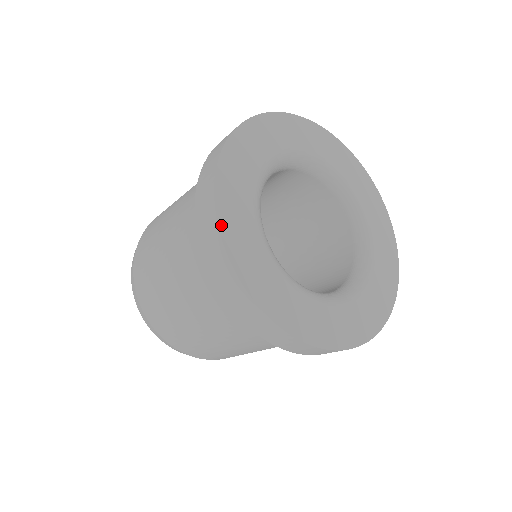
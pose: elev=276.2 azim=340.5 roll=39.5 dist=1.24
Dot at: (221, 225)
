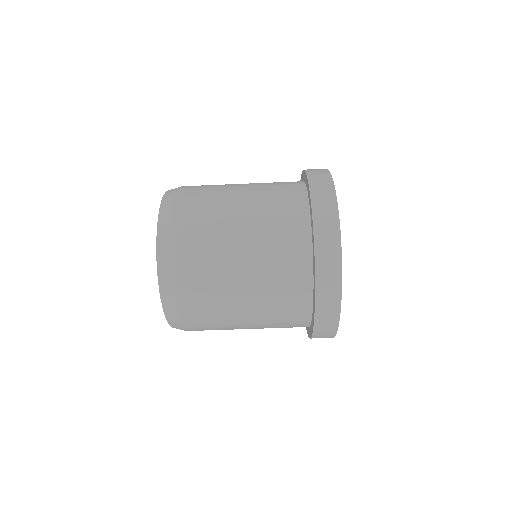
Dot at: (338, 214)
